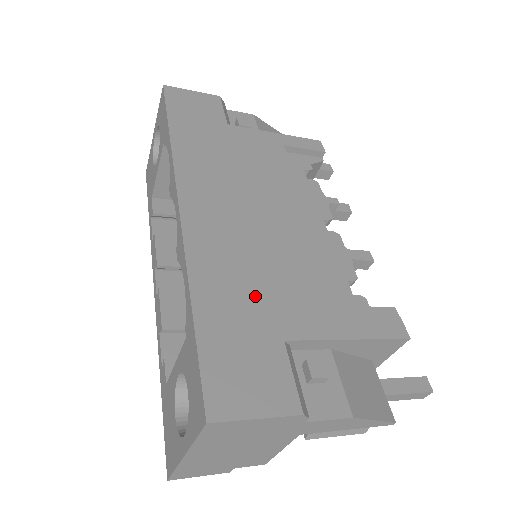
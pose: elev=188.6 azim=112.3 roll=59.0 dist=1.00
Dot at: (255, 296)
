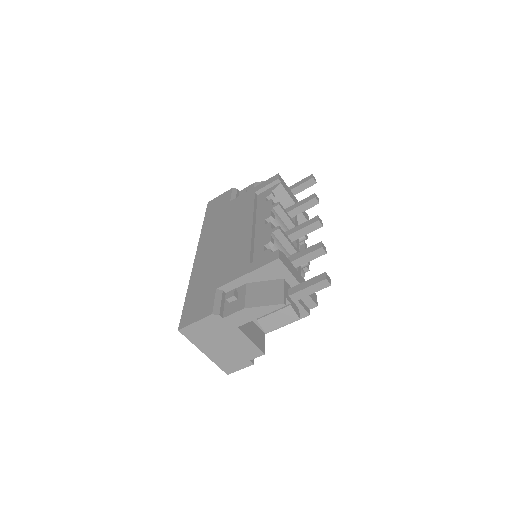
Dot at: (211, 277)
